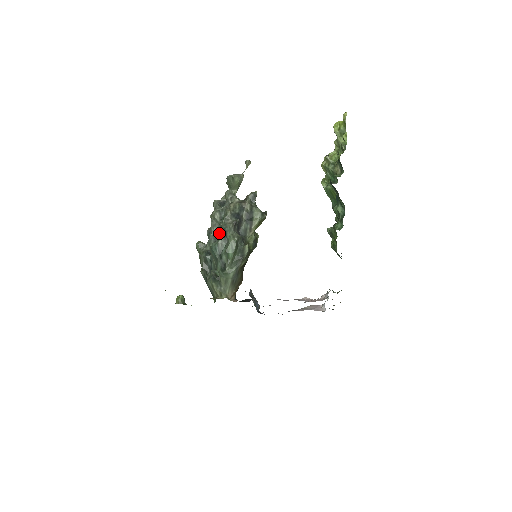
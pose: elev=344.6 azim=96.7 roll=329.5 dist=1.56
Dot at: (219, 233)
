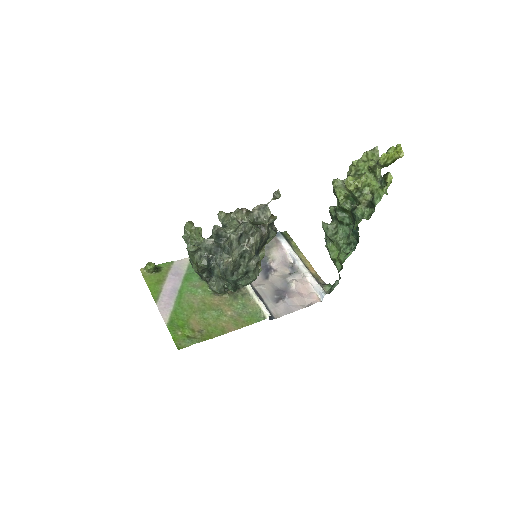
Dot at: (241, 274)
